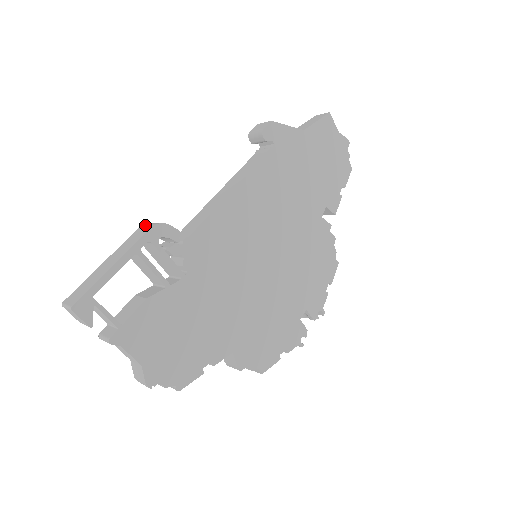
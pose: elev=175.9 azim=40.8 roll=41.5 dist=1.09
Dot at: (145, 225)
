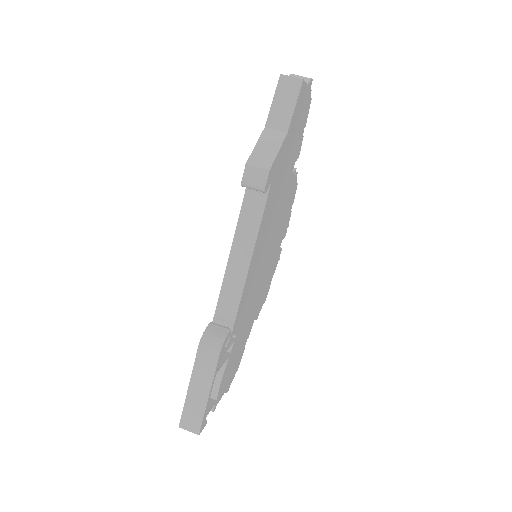
Dot at: (205, 346)
